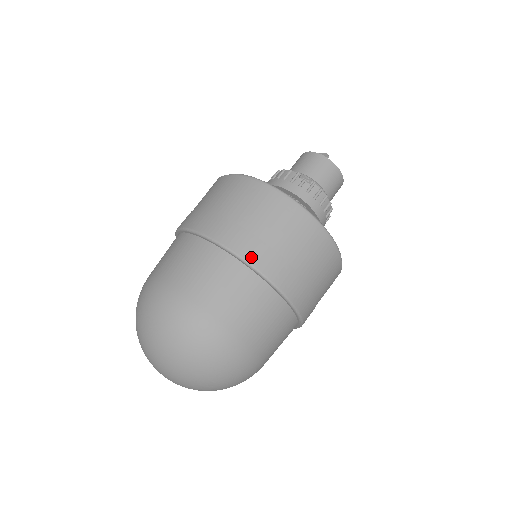
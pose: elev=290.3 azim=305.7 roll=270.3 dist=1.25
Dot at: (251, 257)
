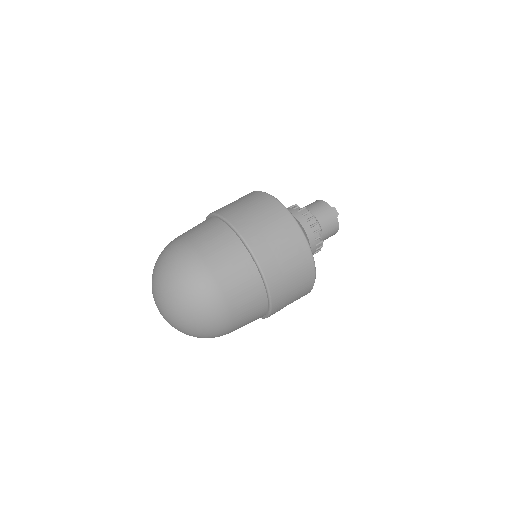
Dot at: (274, 296)
